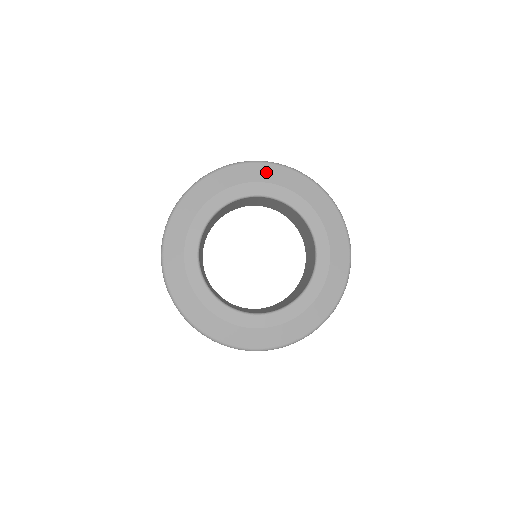
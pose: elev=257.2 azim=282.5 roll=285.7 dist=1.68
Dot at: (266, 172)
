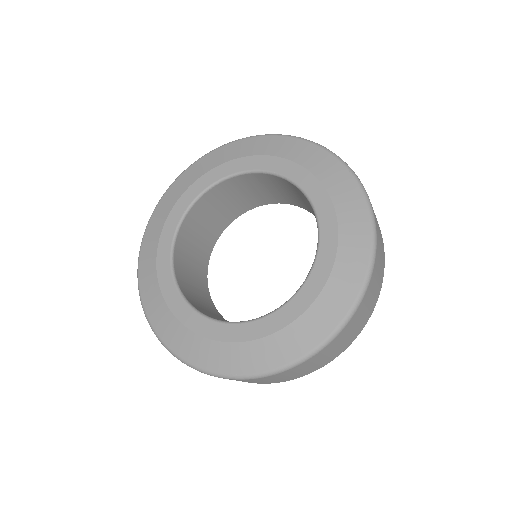
Dot at: (307, 153)
